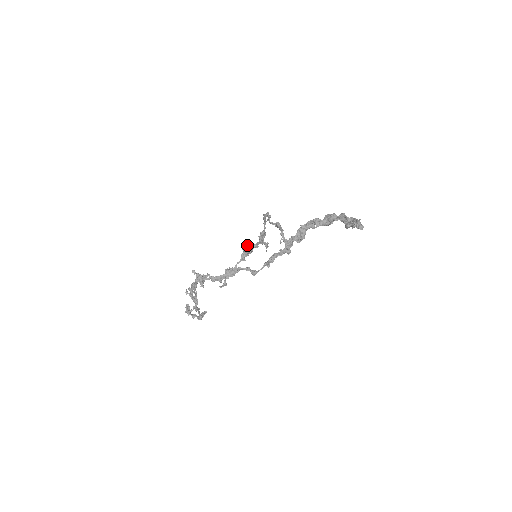
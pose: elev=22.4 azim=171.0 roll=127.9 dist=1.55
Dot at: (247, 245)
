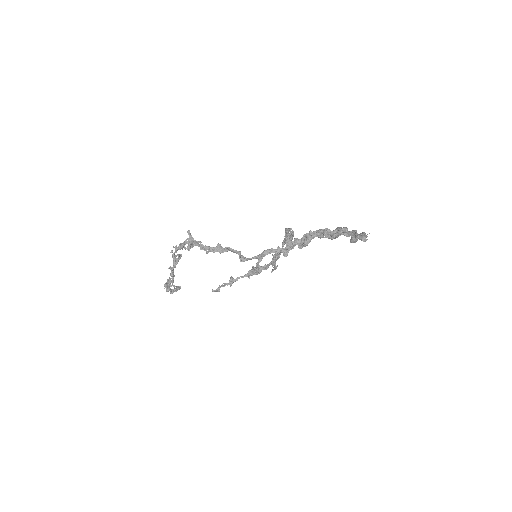
Dot at: occluded
